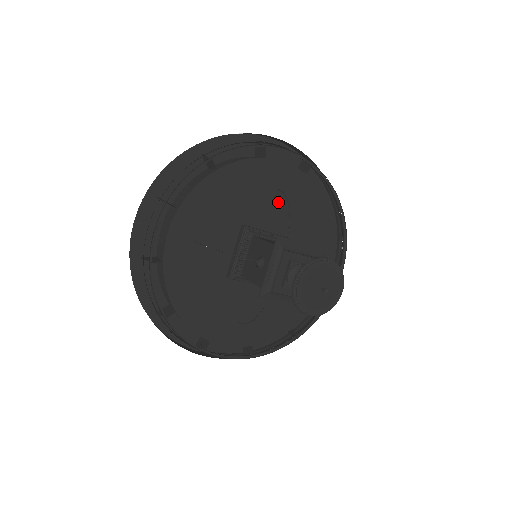
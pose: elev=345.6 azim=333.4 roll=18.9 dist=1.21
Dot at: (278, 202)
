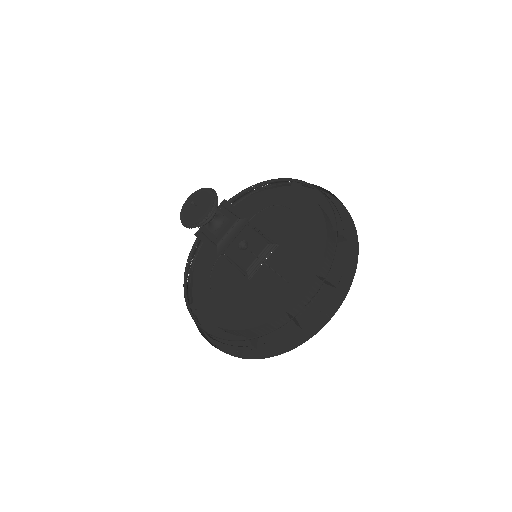
Dot at: (288, 220)
